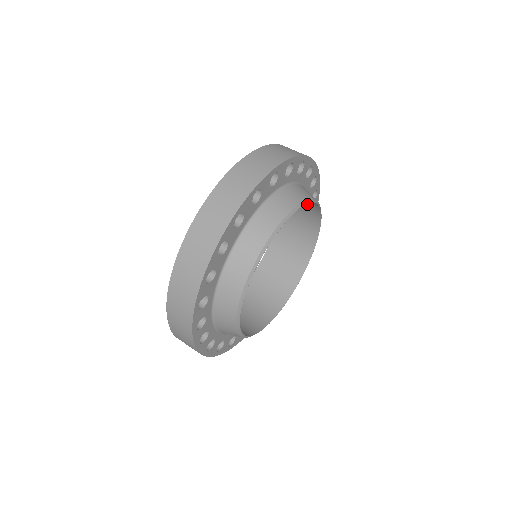
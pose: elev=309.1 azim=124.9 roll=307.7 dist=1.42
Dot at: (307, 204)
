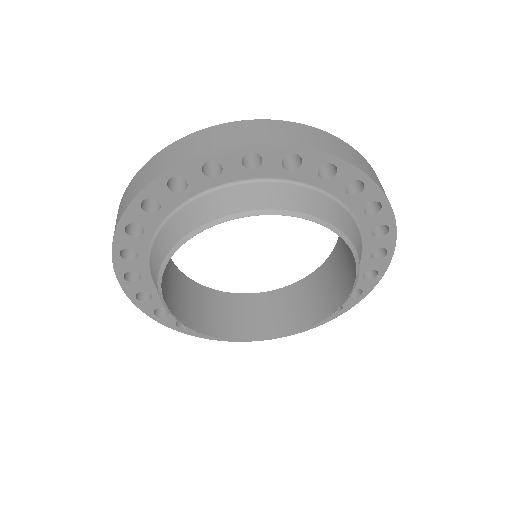
Dot at: occluded
